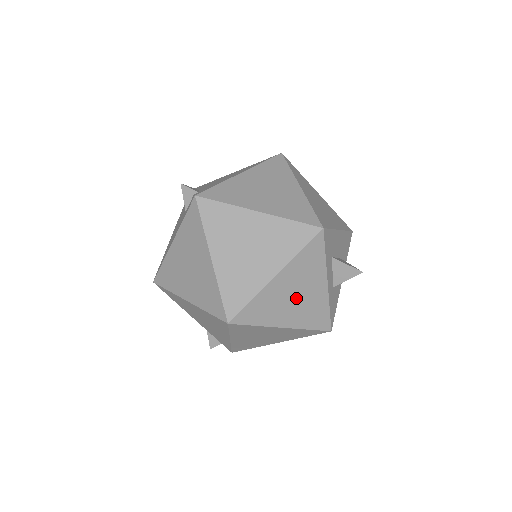
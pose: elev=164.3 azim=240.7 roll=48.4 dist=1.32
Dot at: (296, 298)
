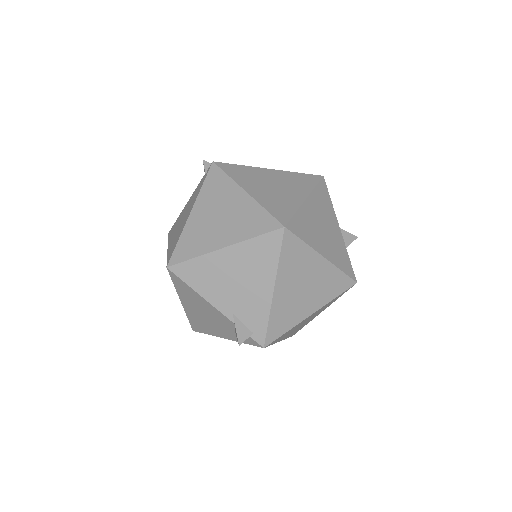
Dot at: occluded
